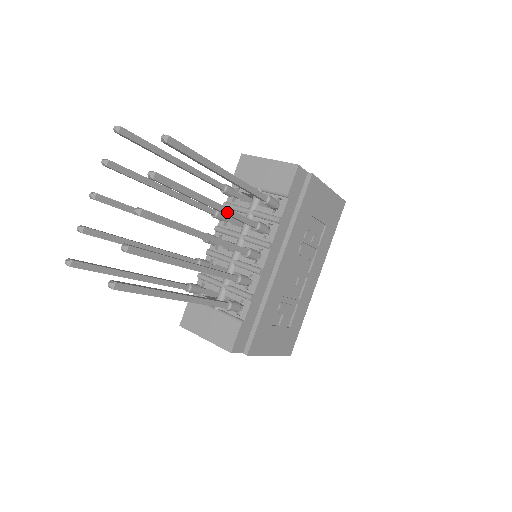
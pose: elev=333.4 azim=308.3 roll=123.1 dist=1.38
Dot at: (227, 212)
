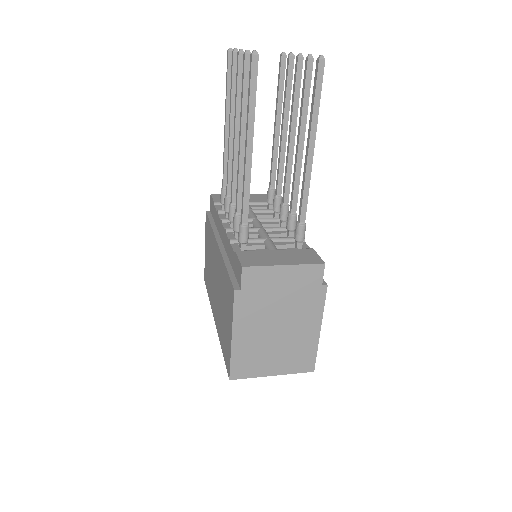
Dot at: (285, 149)
